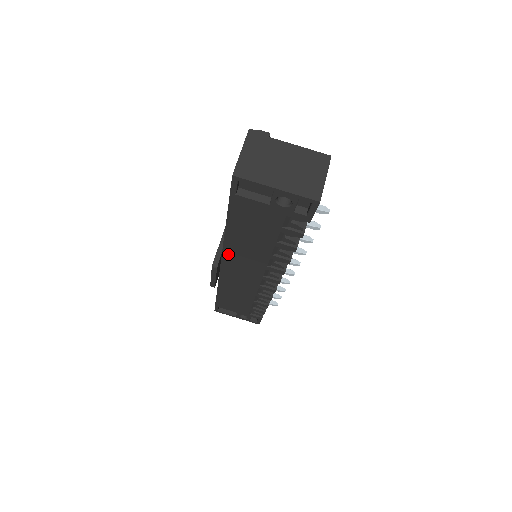
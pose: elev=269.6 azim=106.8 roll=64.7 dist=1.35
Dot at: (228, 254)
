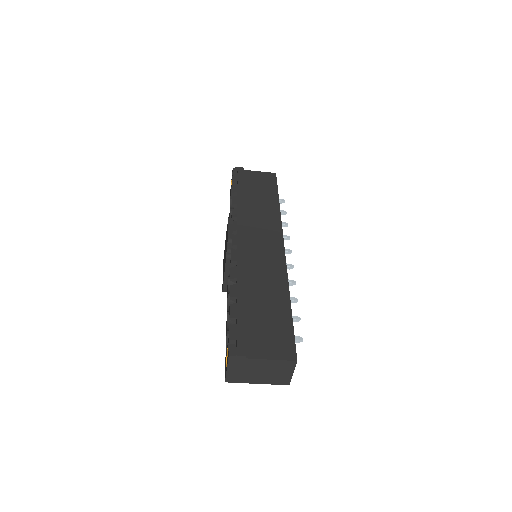
Dot at: occluded
